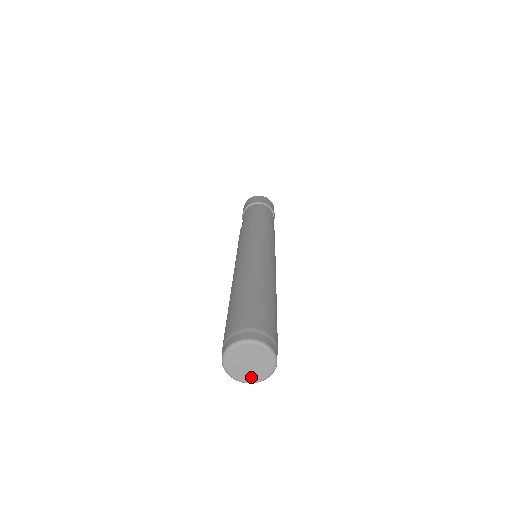
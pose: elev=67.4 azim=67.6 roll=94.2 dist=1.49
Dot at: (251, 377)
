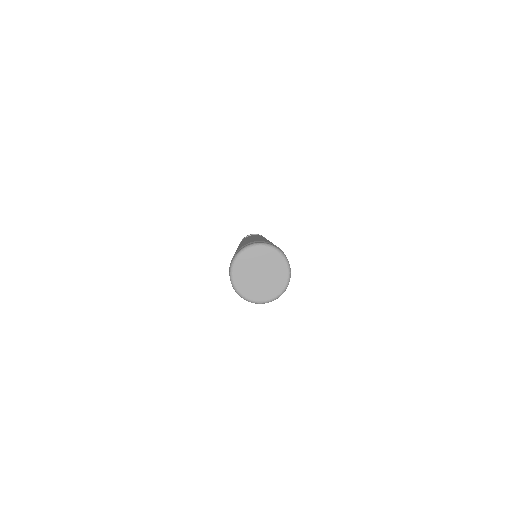
Dot at: (269, 291)
